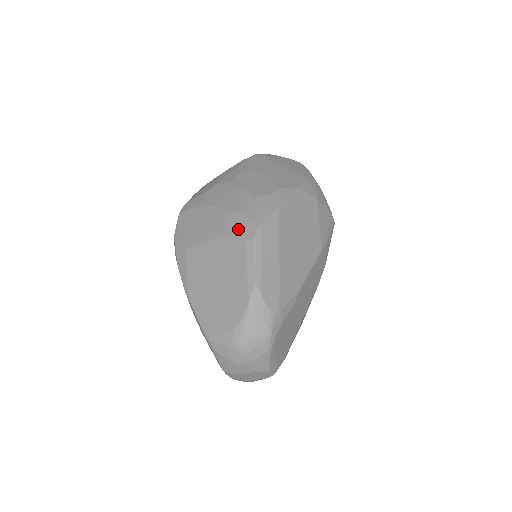
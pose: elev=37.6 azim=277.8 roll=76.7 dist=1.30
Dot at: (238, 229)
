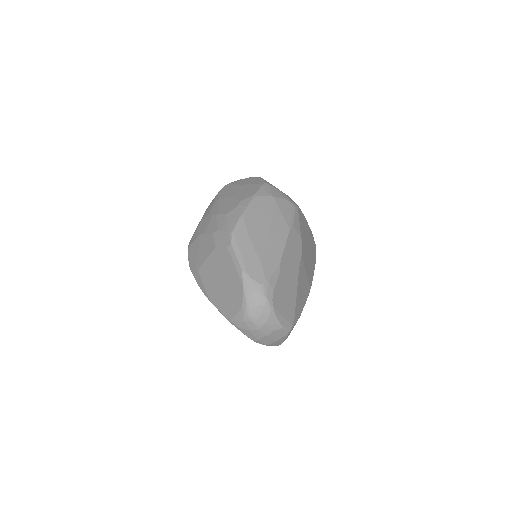
Dot at: (220, 241)
